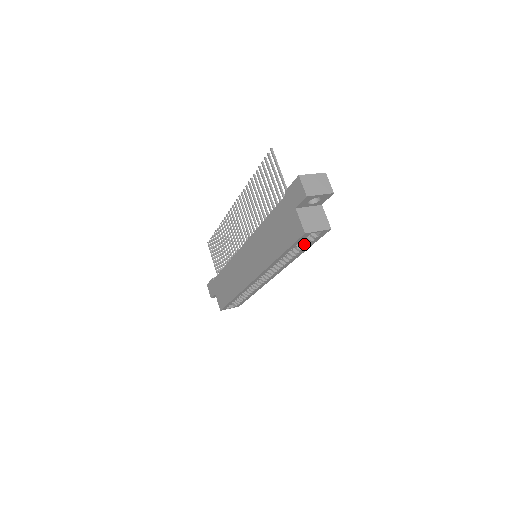
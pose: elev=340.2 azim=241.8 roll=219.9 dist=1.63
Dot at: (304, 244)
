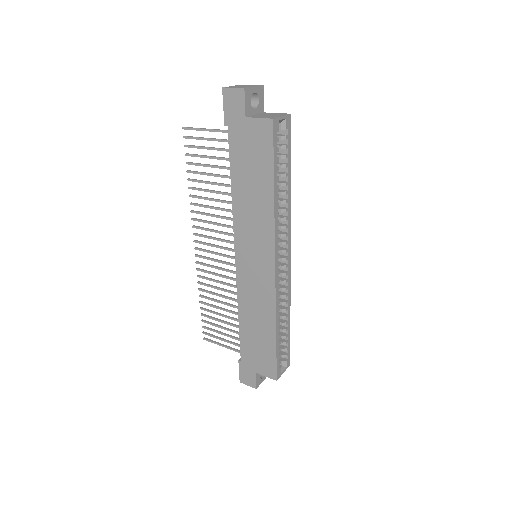
Dot at: (283, 163)
